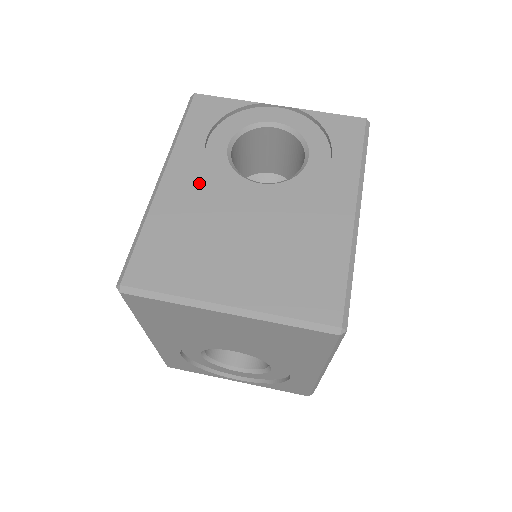
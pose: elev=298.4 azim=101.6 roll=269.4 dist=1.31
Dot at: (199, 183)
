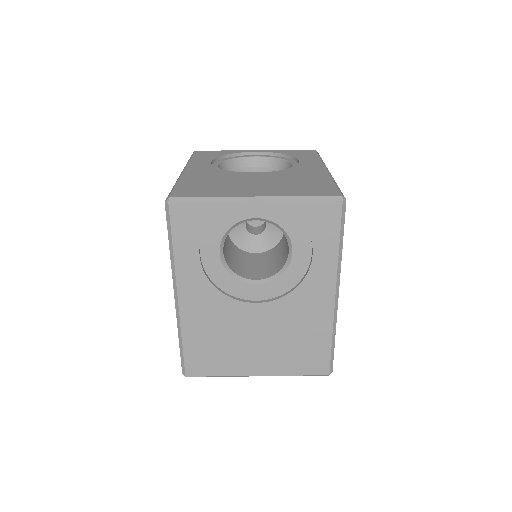
Dot at: (209, 298)
